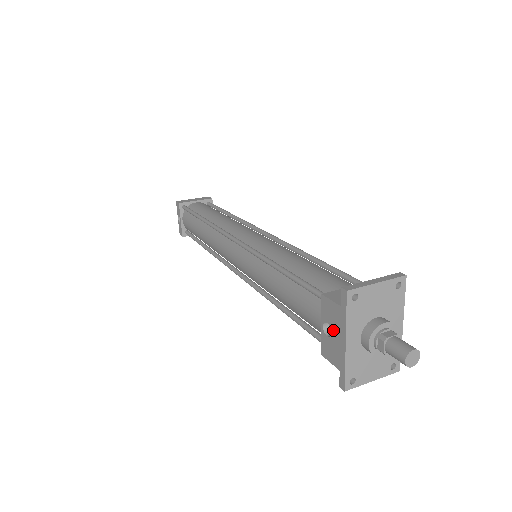
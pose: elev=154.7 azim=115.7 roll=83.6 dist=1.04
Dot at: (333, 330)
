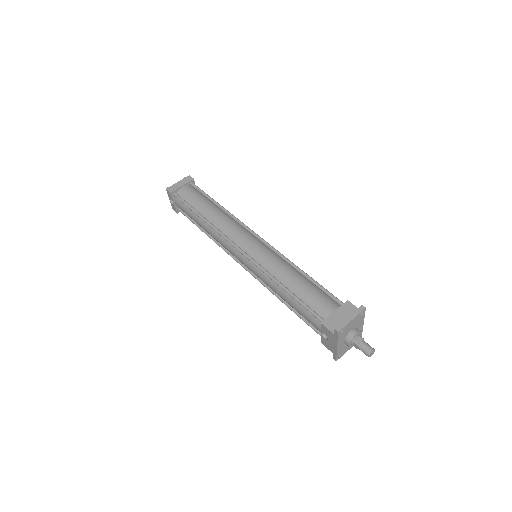
Dot at: (329, 339)
